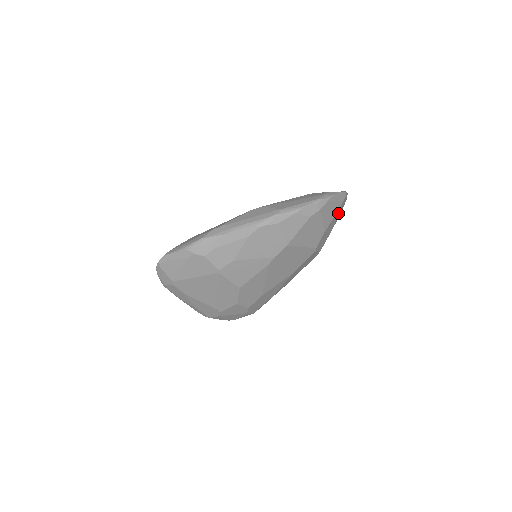
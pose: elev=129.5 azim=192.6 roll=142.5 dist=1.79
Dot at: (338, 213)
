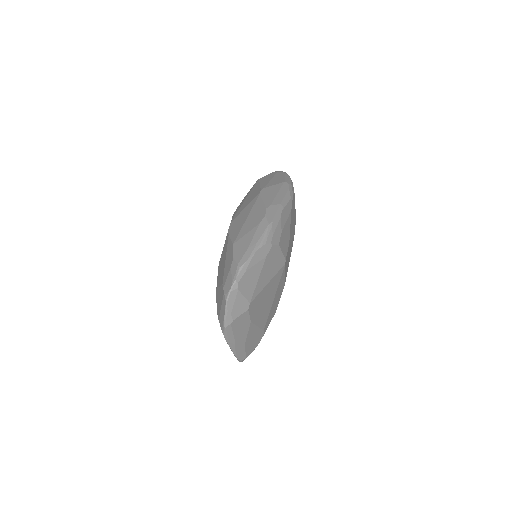
Dot at: occluded
